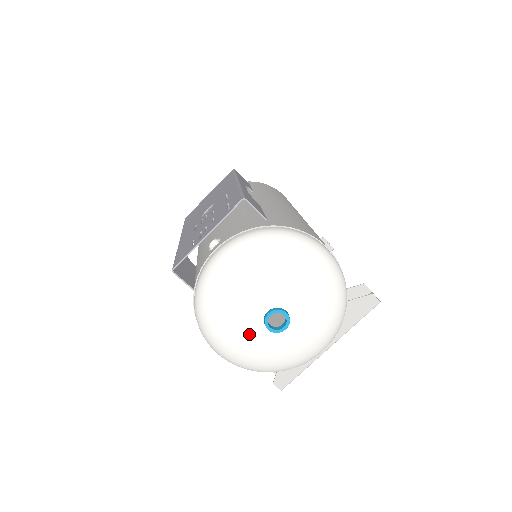
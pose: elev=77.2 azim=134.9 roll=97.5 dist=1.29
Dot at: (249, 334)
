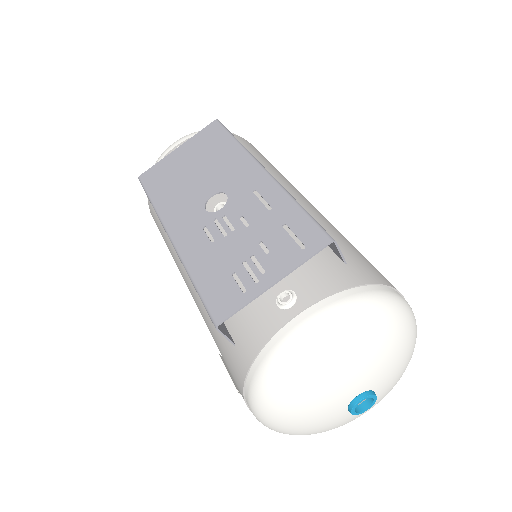
Dot at: (325, 417)
